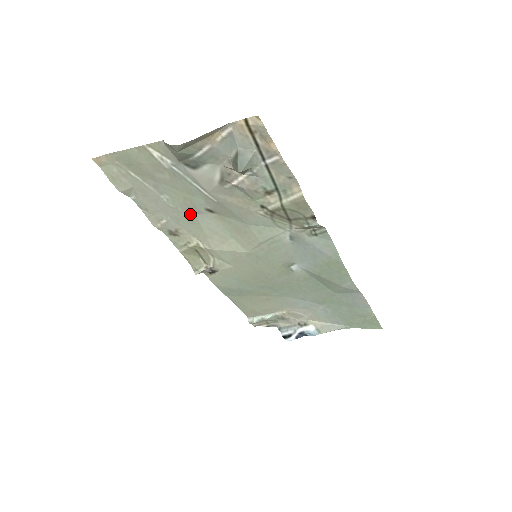
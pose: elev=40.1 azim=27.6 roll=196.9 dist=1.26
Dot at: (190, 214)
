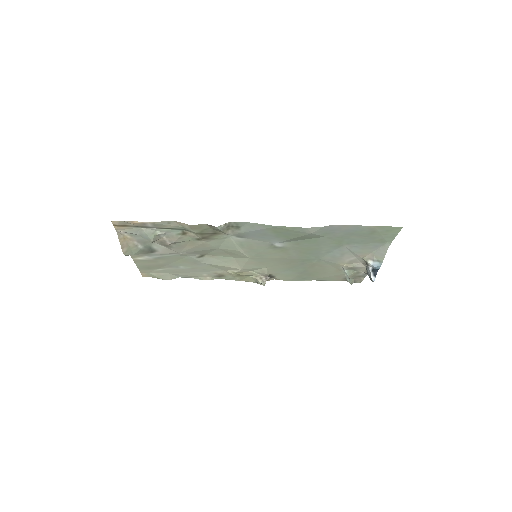
Dot at: (201, 264)
